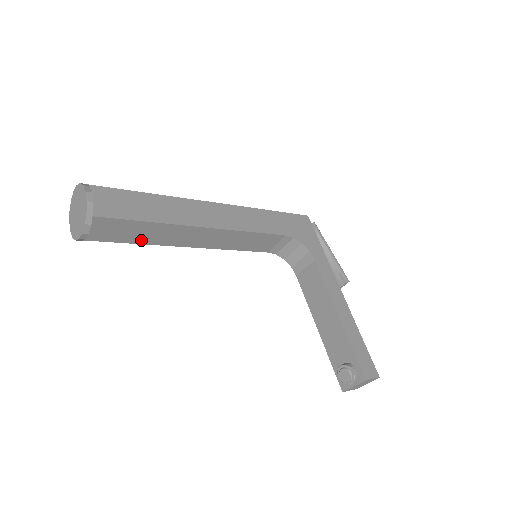
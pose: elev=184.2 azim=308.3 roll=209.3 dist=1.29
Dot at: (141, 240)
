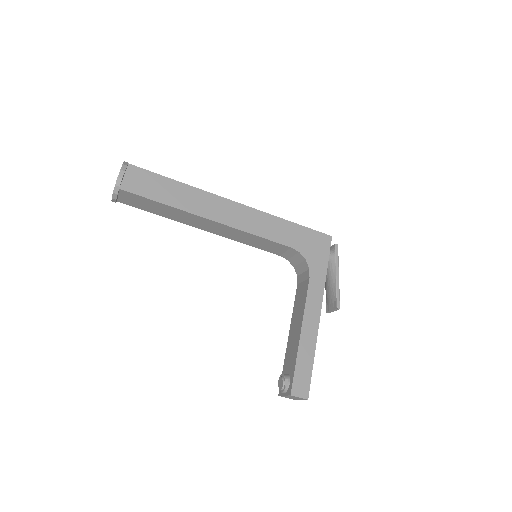
Dot at: (162, 214)
